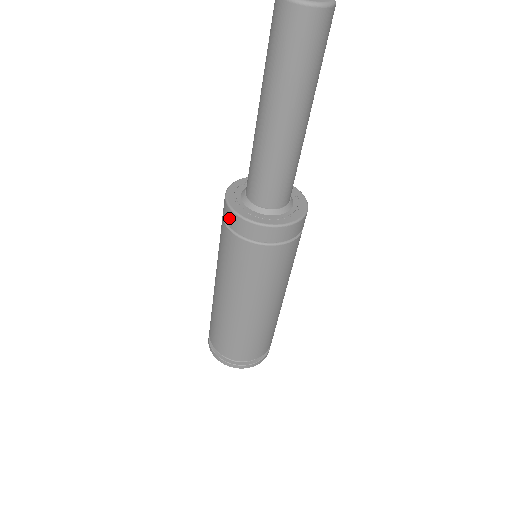
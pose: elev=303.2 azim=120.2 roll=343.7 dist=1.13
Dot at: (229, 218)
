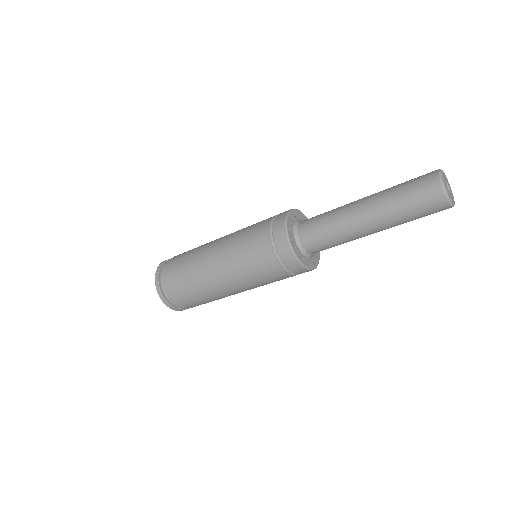
Dot at: (279, 232)
